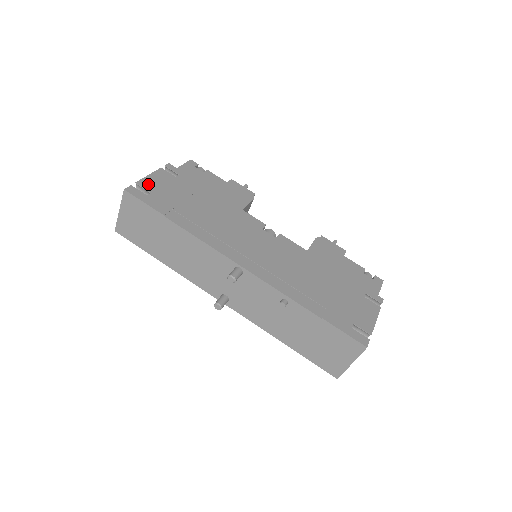
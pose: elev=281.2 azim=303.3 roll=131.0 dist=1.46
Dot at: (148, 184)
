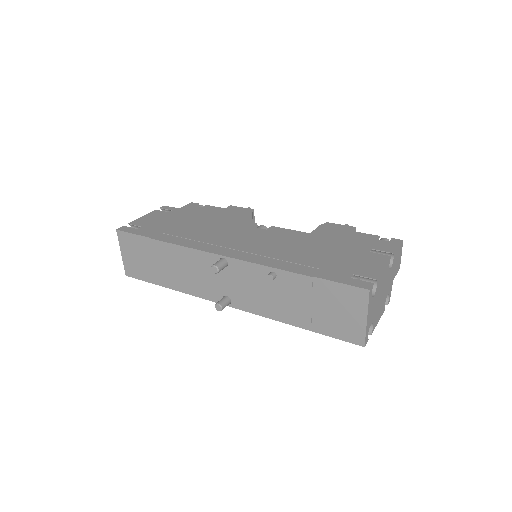
Dot at: (140, 222)
